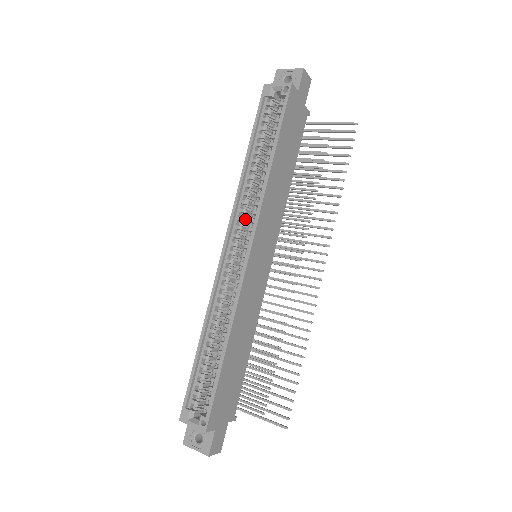
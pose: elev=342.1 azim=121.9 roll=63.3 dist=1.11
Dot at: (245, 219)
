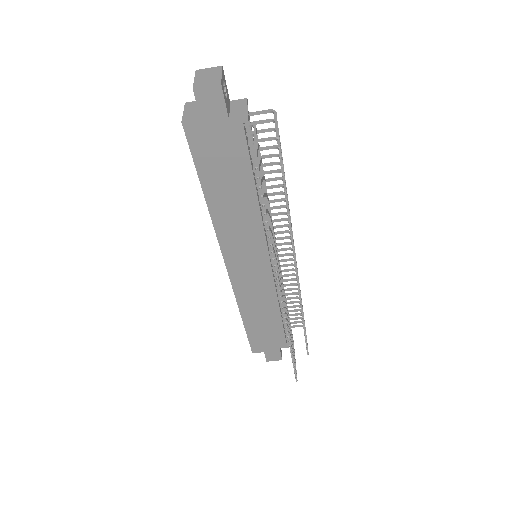
Dot at: occluded
